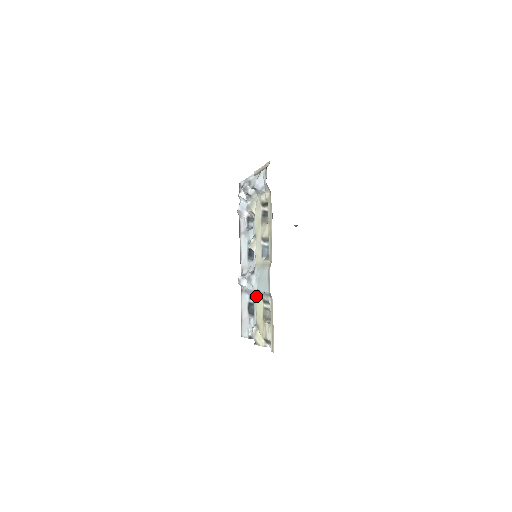
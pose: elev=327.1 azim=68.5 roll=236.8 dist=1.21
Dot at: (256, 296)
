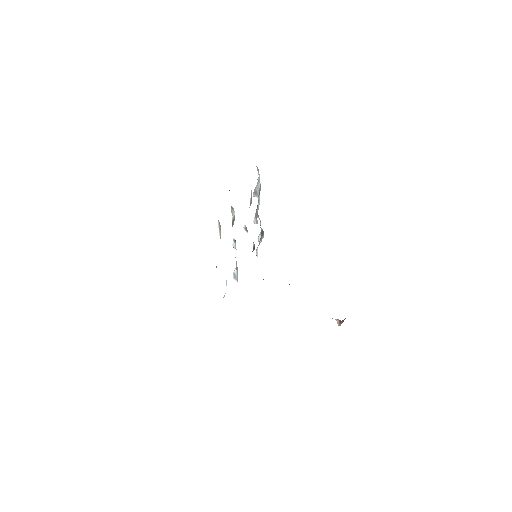
Dot at: occluded
